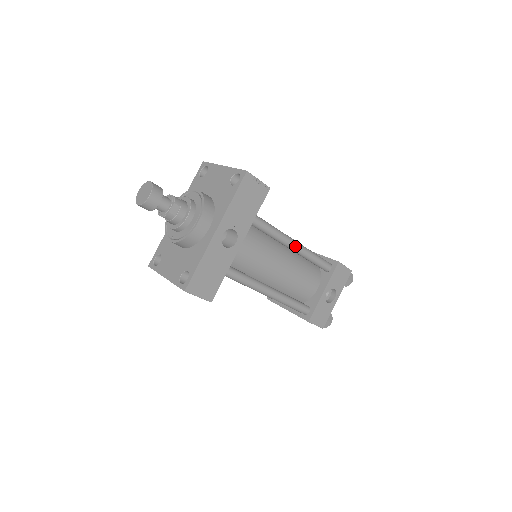
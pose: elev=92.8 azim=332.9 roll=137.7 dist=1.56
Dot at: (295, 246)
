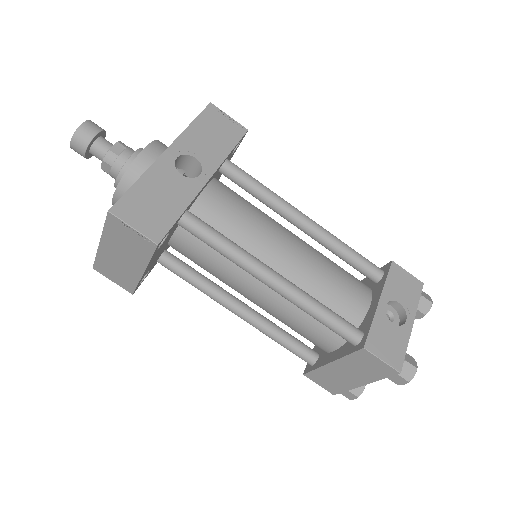
Dot at: (307, 220)
